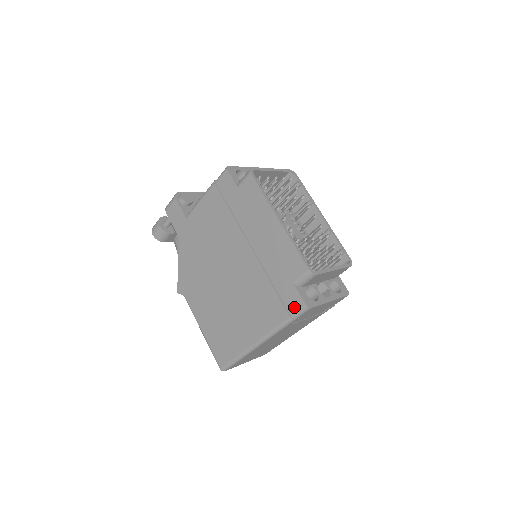
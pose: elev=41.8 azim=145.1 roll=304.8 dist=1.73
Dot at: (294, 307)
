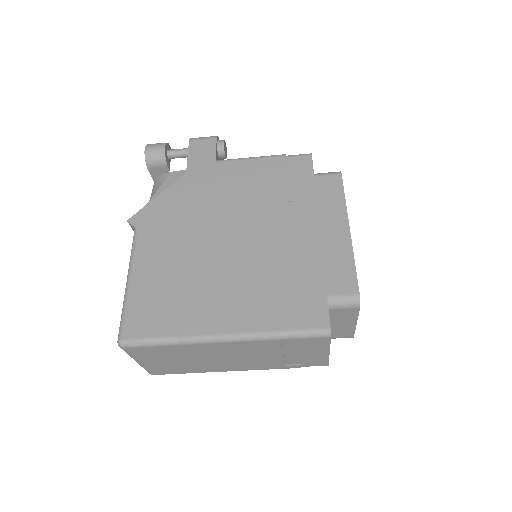
Dot at: (311, 323)
